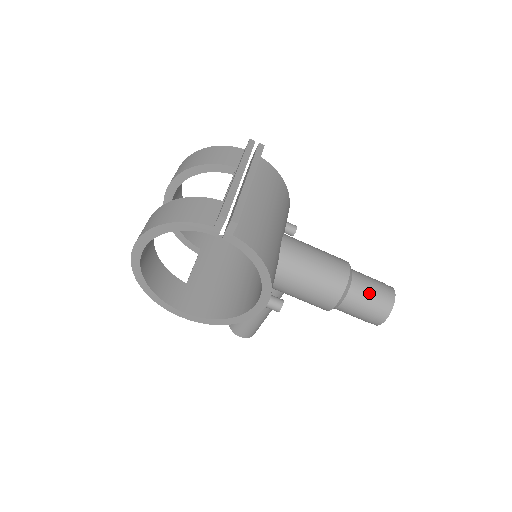
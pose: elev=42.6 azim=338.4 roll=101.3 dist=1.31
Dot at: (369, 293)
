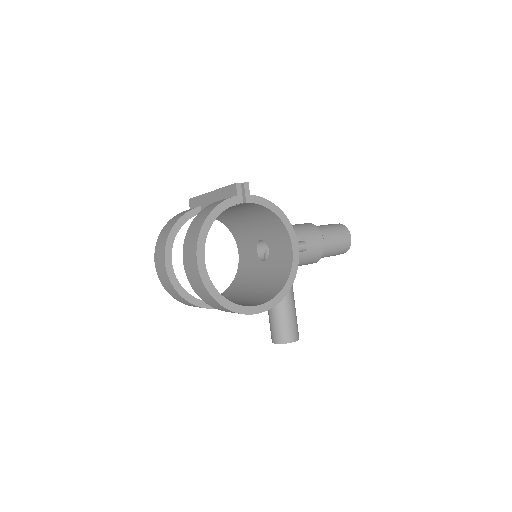
Dot at: (329, 227)
